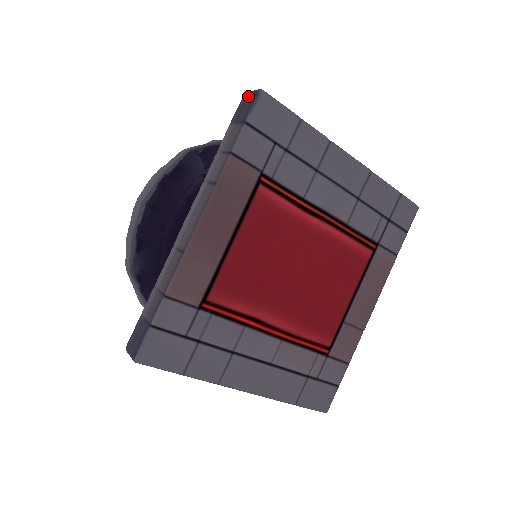
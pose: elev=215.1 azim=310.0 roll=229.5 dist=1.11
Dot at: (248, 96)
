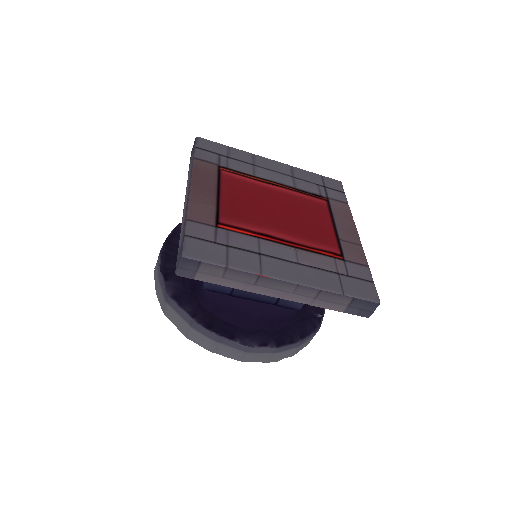
Dot at: occluded
